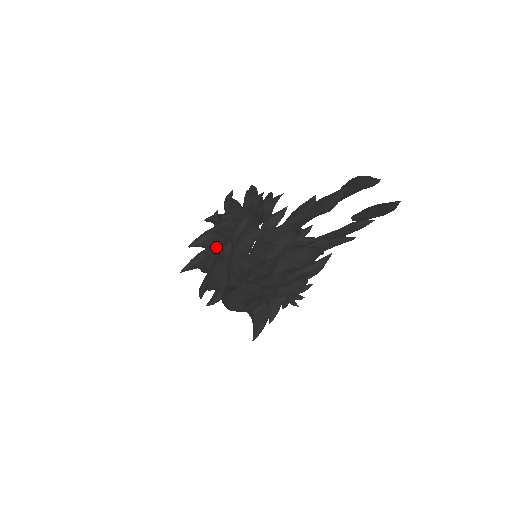
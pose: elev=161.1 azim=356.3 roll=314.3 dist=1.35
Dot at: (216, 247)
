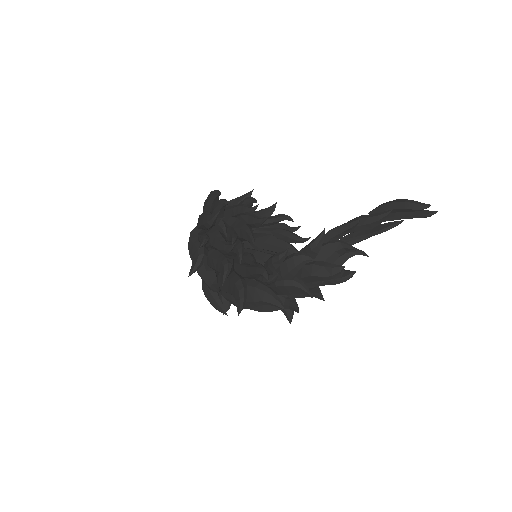
Dot at: (232, 270)
